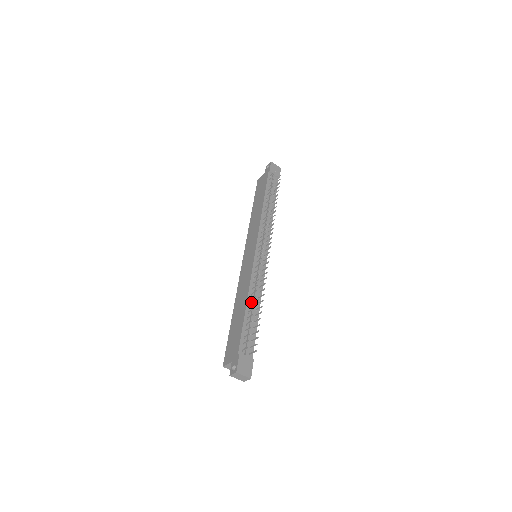
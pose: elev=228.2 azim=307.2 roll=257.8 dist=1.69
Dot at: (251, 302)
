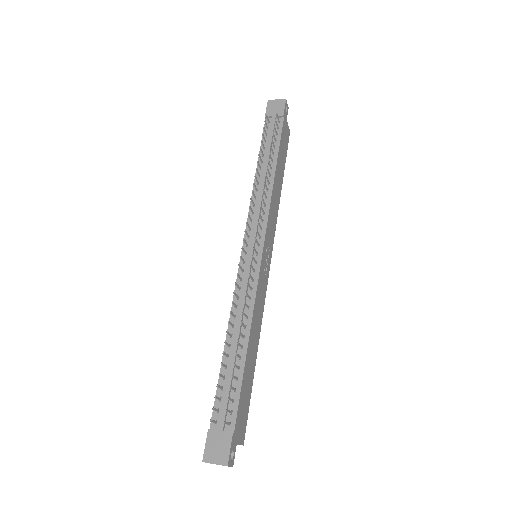
Dot at: (233, 338)
